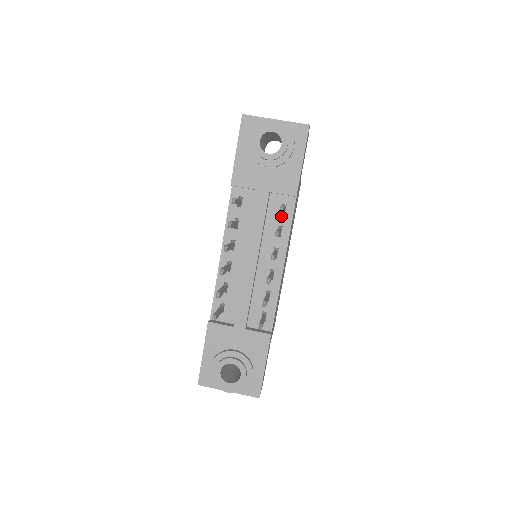
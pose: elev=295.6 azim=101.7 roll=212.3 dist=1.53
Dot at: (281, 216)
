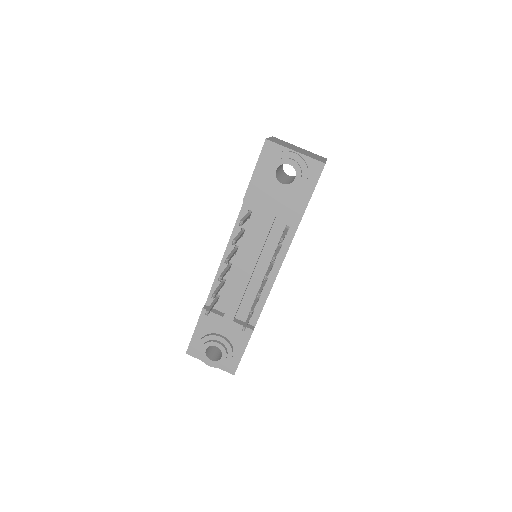
Dot at: occluded
